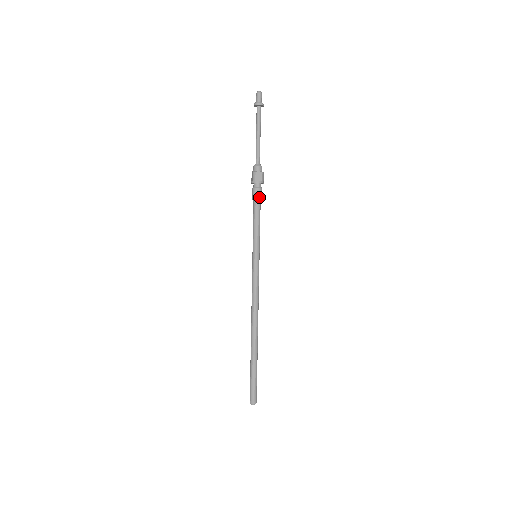
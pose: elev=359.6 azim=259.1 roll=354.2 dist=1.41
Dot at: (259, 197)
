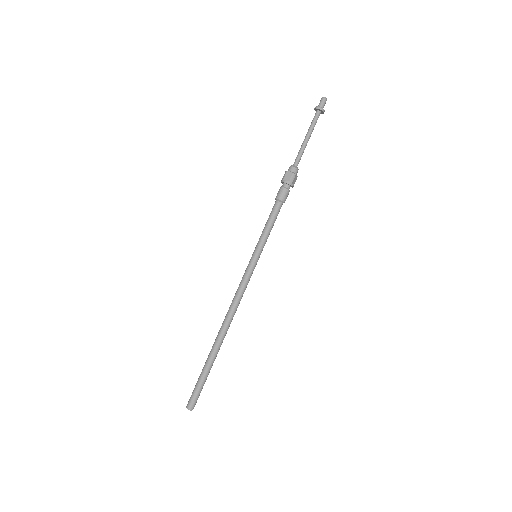
Dot at: occluded
